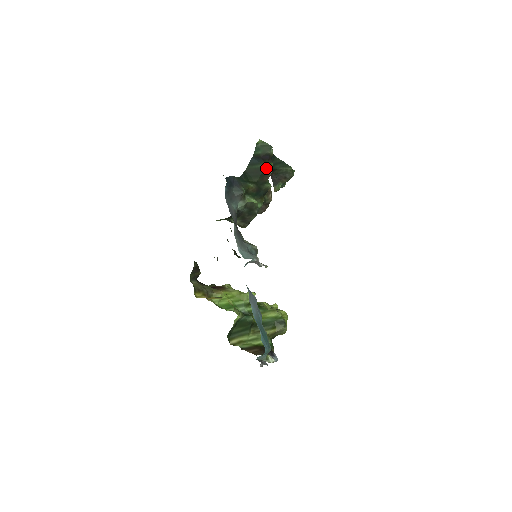
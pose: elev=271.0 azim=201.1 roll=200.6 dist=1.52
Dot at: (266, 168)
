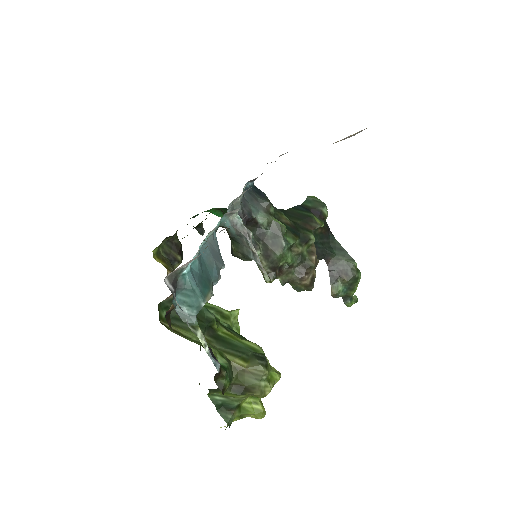
Dot at: (312, 218)
